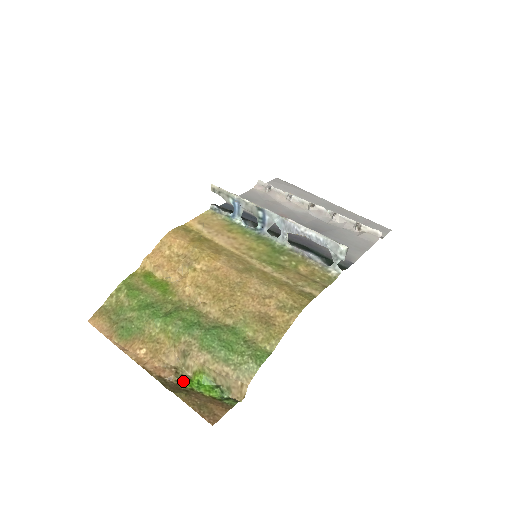
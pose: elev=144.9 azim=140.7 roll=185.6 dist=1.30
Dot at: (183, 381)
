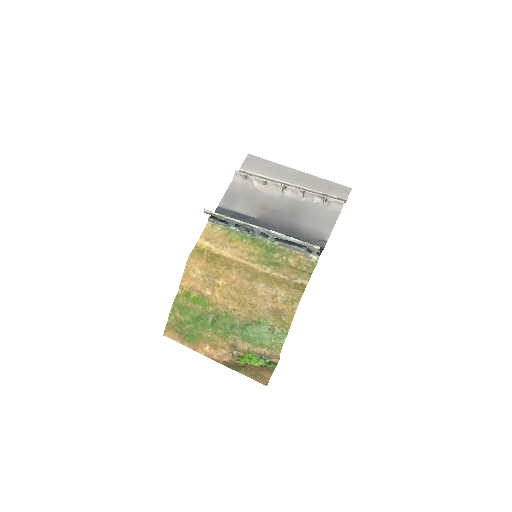
Dot at: (239, 360)
